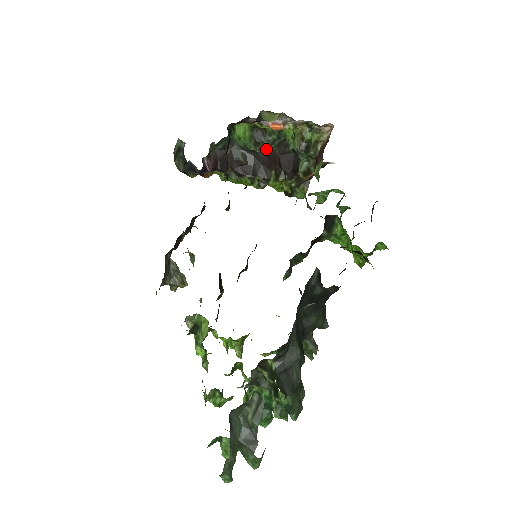
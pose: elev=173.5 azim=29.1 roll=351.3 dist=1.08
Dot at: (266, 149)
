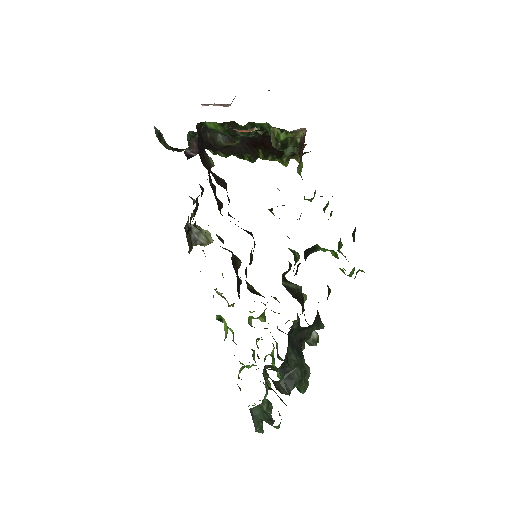
Dot at: occluded
